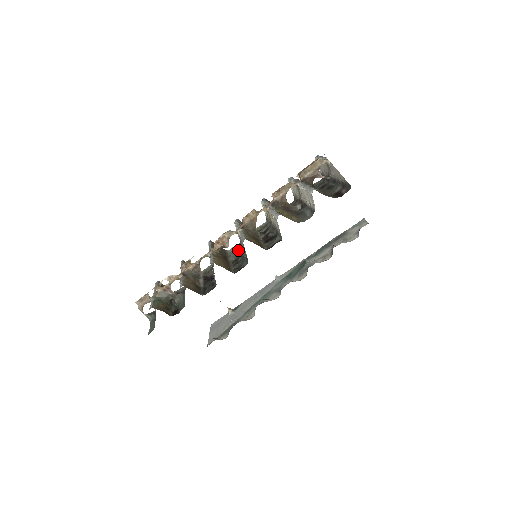
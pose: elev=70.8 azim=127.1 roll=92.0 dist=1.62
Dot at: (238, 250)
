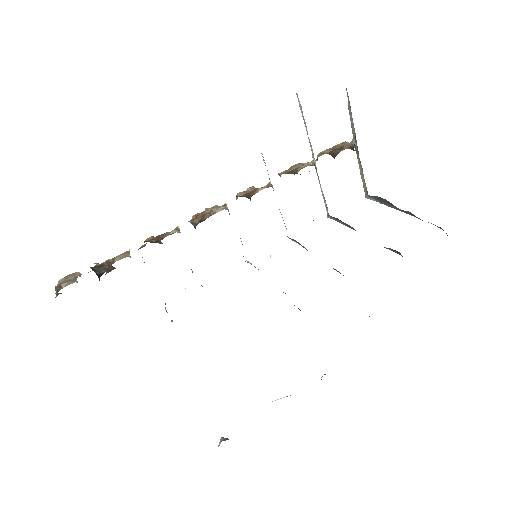
Dot at: occluded
